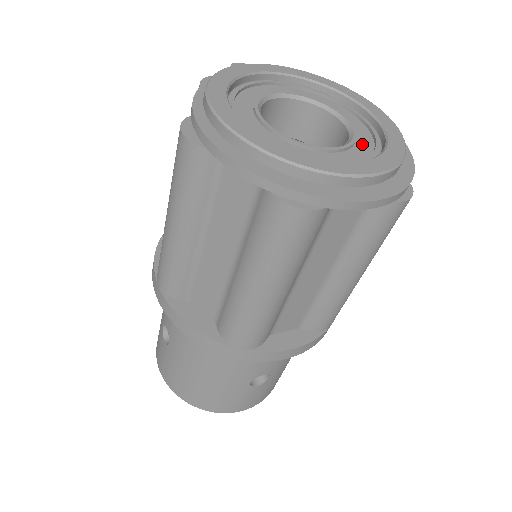
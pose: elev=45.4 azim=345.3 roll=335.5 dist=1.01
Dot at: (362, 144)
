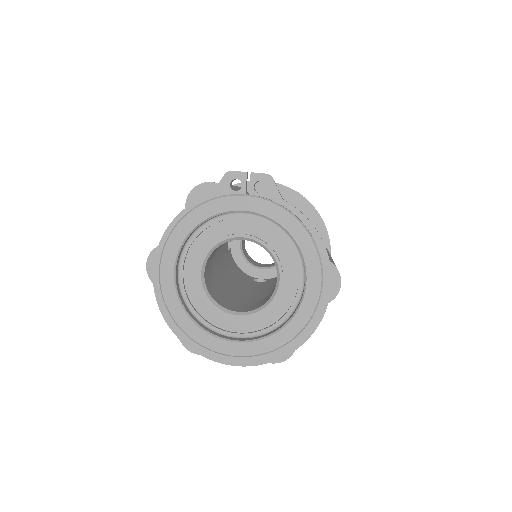
Dot at: (273, 311)
